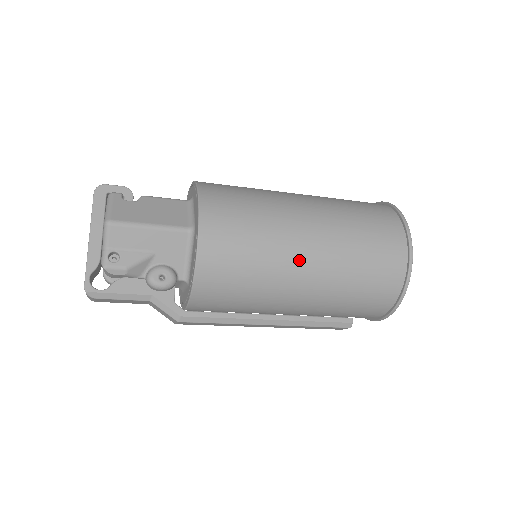
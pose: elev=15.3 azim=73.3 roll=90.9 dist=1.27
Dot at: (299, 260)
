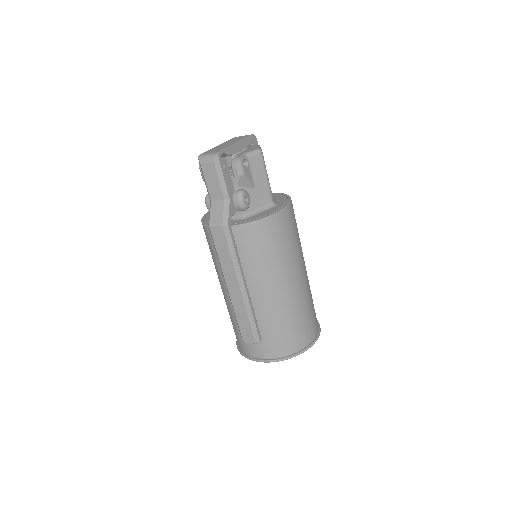
Dot at: (293, 276)
